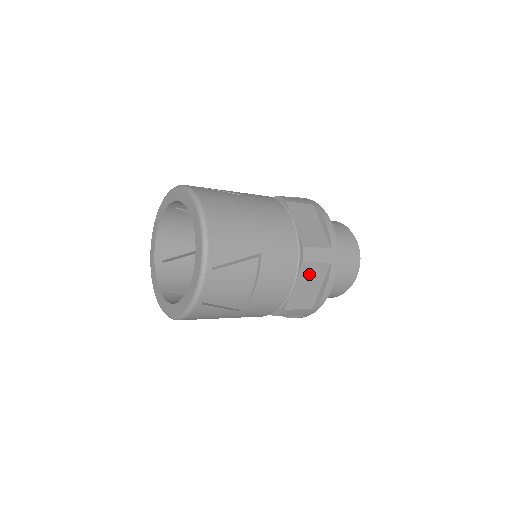
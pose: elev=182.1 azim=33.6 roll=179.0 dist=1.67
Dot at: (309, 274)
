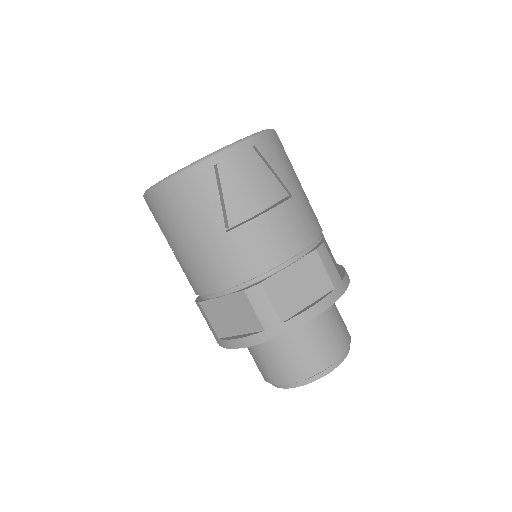
Dot at: (310, 272)
